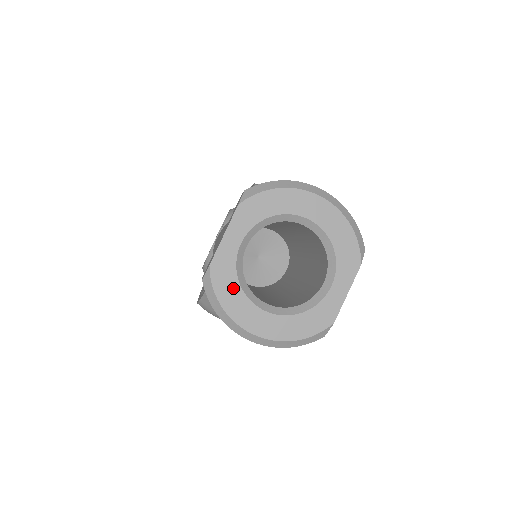
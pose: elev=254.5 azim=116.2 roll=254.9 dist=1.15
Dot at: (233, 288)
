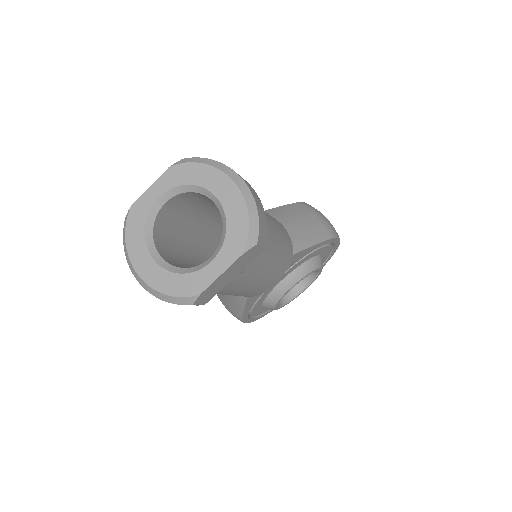
Dot at: (139, 230)
